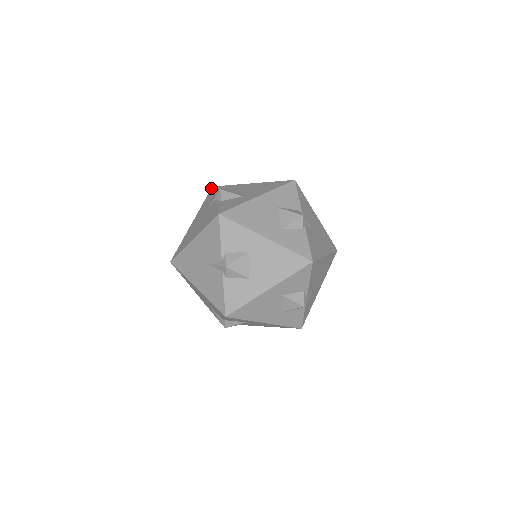
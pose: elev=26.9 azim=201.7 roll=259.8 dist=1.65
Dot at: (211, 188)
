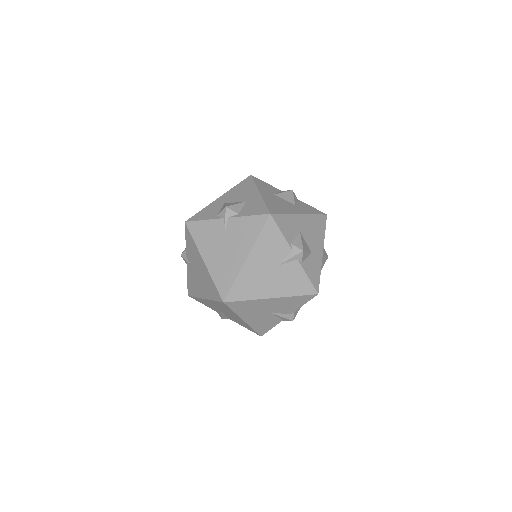
Dot at: (186, 223)
